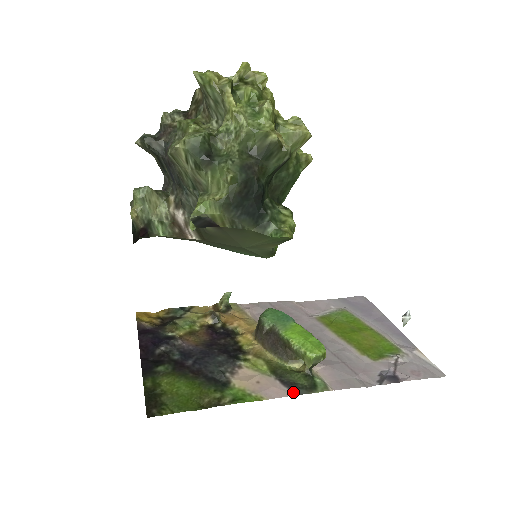
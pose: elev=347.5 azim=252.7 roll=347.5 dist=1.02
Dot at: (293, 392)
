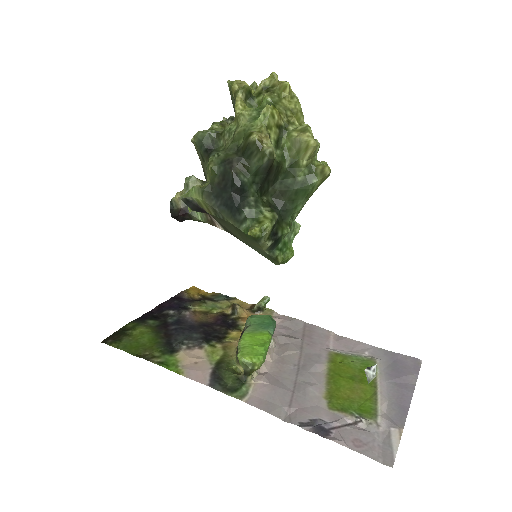
Dot at: (210, 383)
